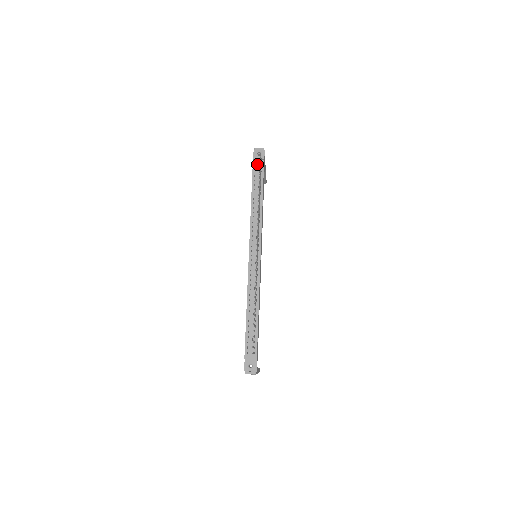
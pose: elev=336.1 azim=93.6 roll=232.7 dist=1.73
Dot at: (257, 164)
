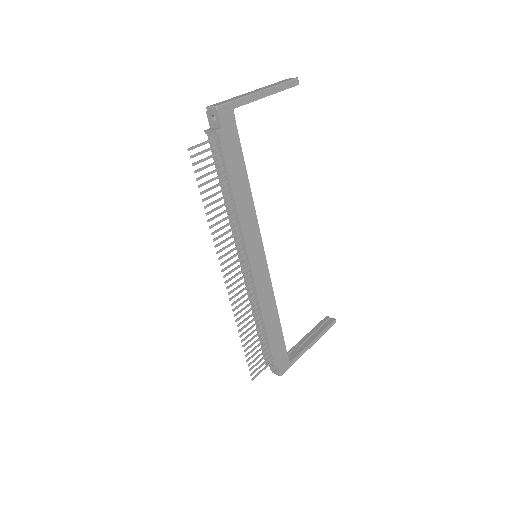
Dot at: (211, 142)
